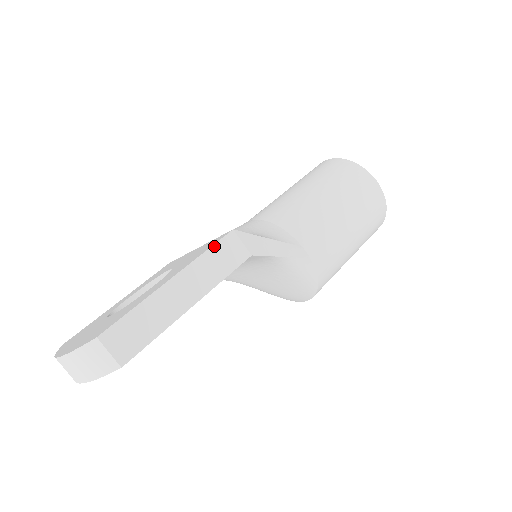
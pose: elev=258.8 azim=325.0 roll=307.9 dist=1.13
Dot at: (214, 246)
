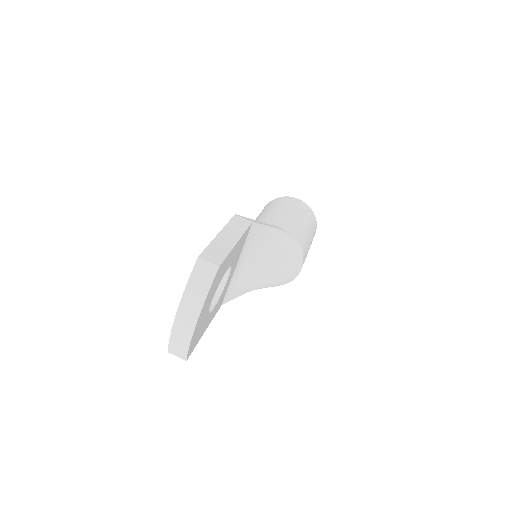
Dot at: (230, 221)
